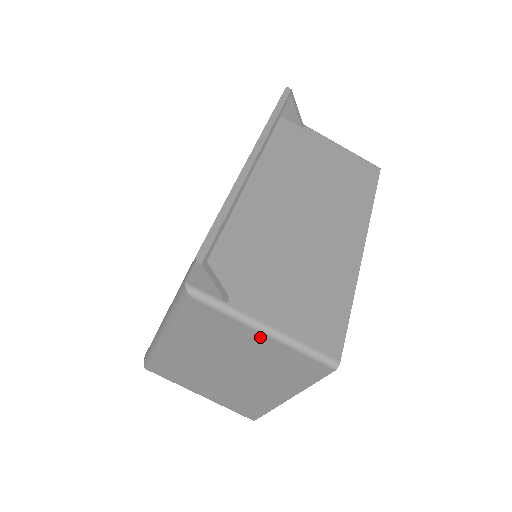
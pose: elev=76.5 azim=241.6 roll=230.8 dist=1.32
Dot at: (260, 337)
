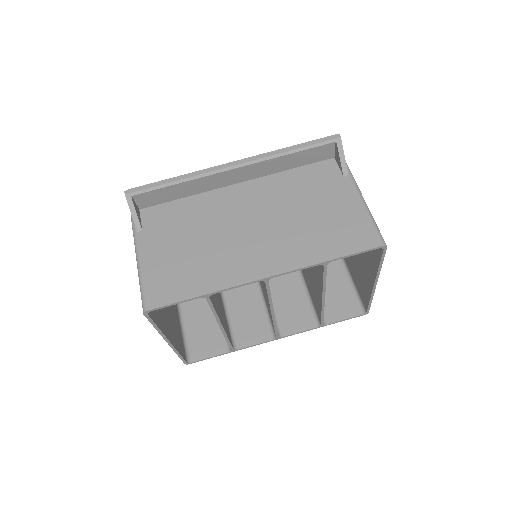
Dot at: occluded
